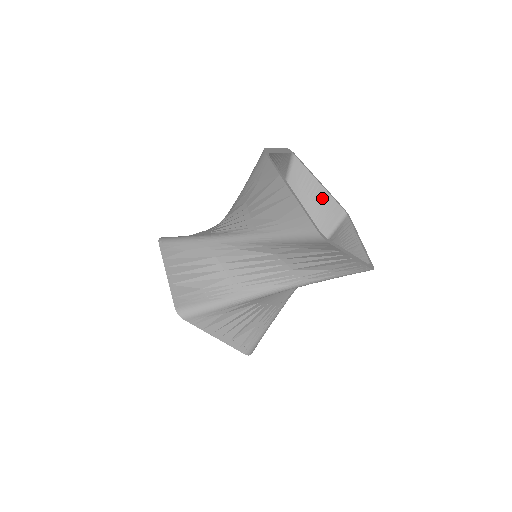
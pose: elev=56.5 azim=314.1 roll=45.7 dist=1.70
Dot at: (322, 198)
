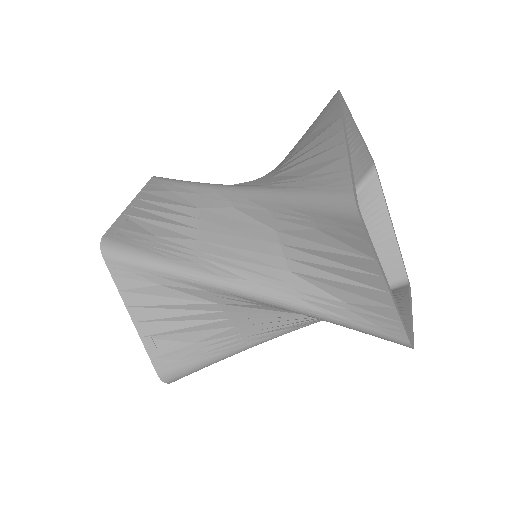
Dot at: (354, 154)
